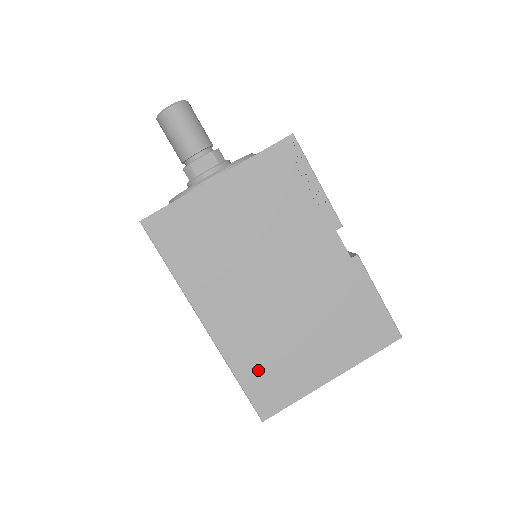
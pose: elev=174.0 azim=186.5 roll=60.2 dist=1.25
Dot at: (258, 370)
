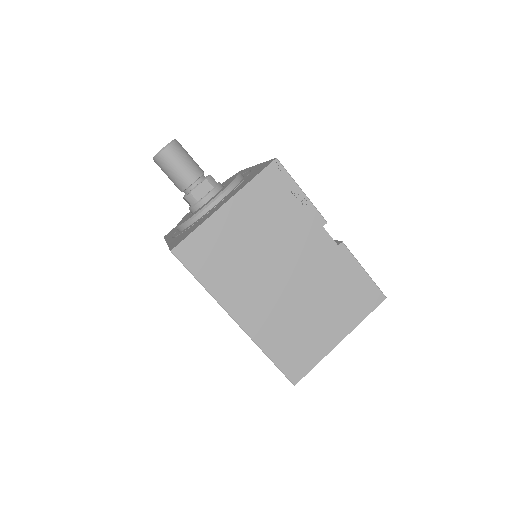
Dot at: (284, 347)
